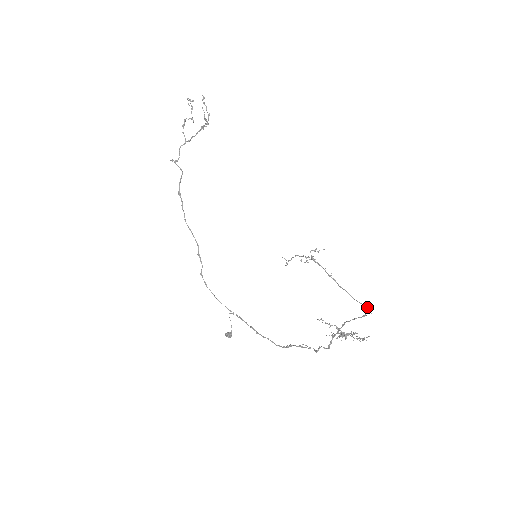
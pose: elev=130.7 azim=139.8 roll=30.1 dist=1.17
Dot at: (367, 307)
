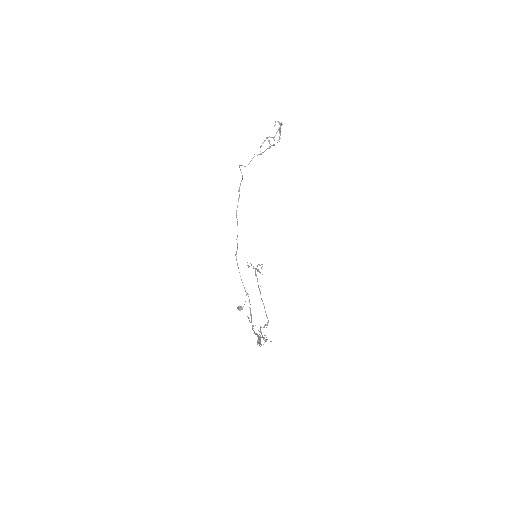
Dot at: (268, 322)
